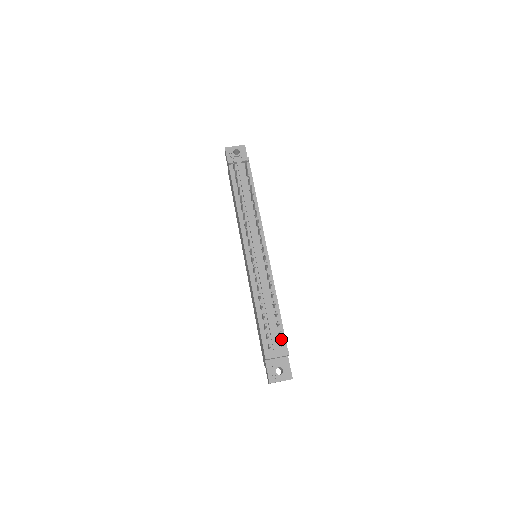
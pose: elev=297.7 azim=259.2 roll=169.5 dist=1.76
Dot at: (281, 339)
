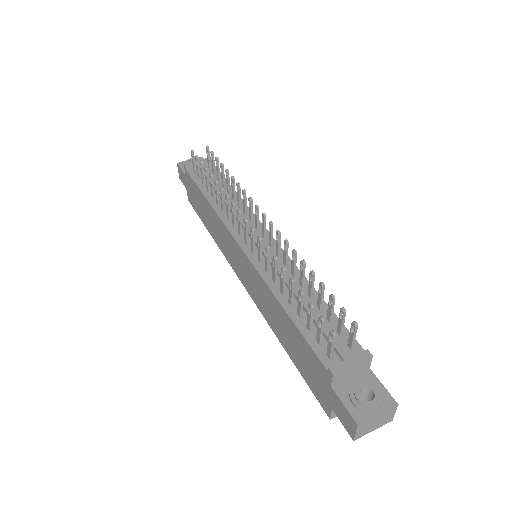
Dot at: (345, 338)
